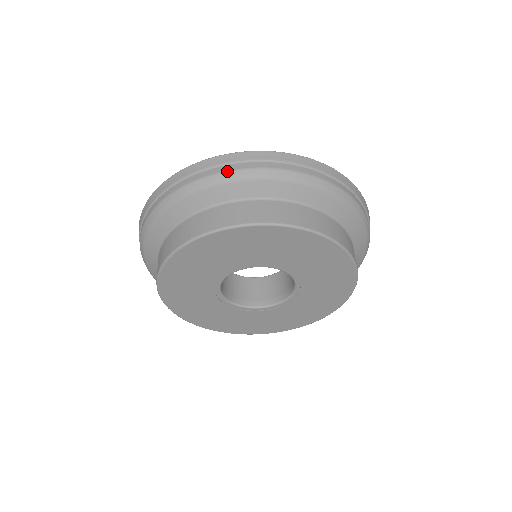
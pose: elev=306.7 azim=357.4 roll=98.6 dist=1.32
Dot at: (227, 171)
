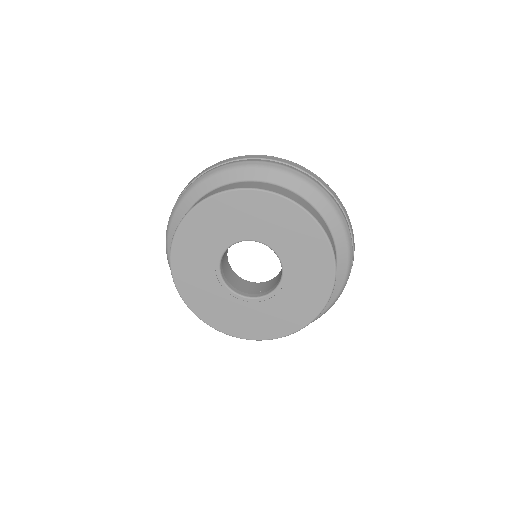
Dot at: (288, 166)
